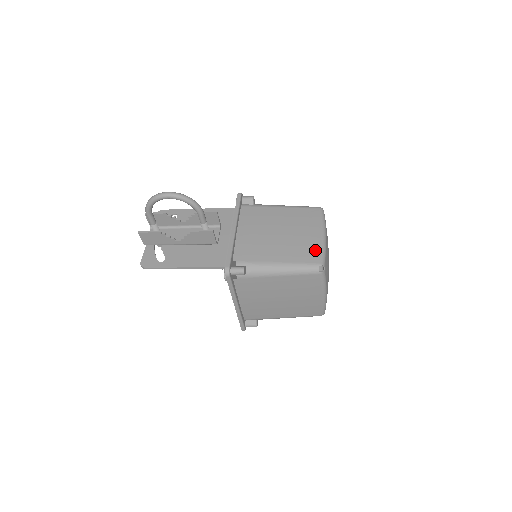
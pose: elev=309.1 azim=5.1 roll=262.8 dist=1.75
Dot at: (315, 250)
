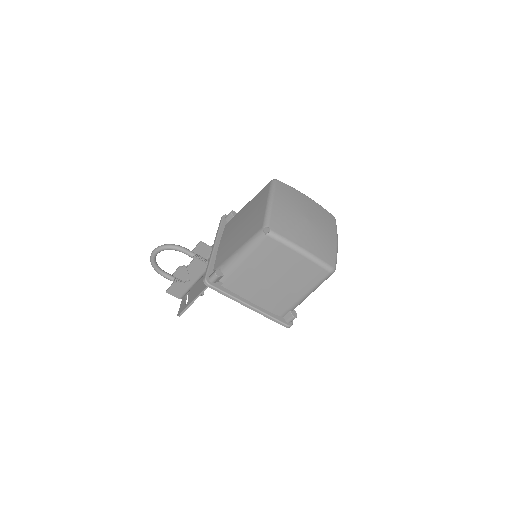
Dot at: (260, 219)
